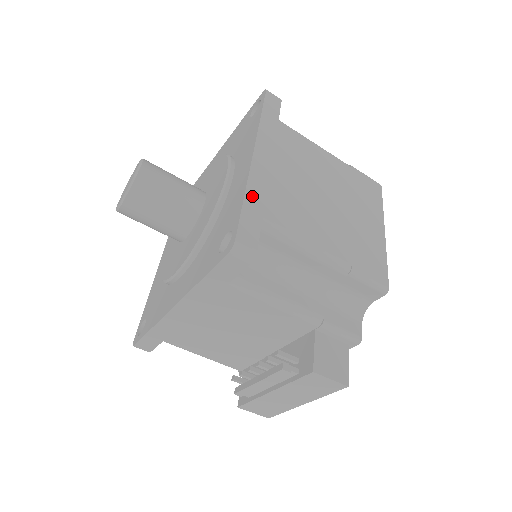
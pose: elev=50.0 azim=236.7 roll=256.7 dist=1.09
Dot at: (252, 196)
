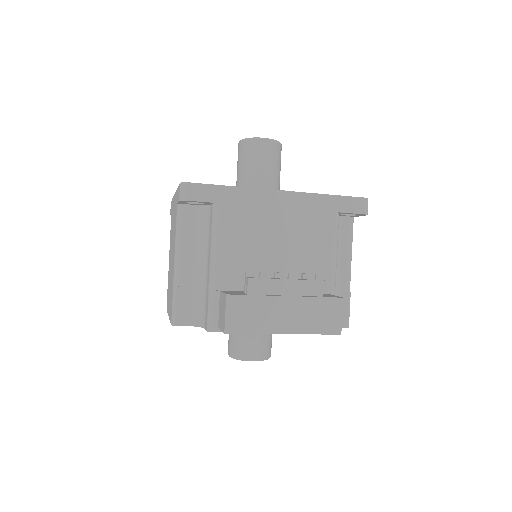
Dot at: occluded
